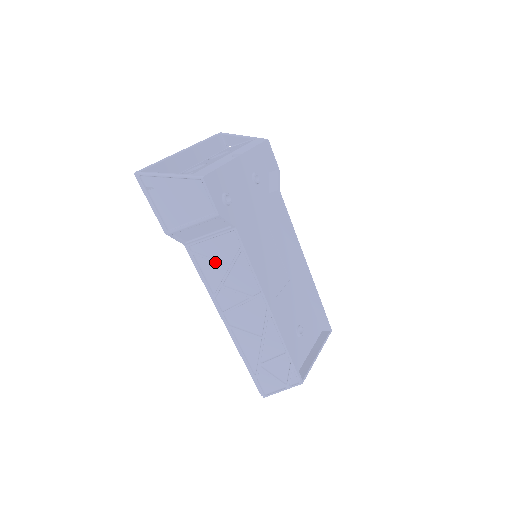
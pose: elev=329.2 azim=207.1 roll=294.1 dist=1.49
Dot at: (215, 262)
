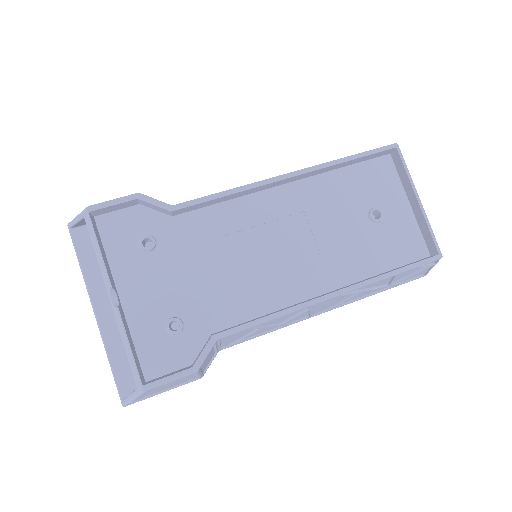
Dot at: (250, 334)
